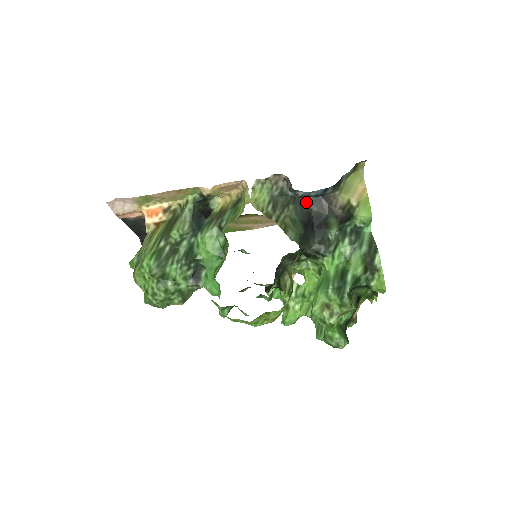
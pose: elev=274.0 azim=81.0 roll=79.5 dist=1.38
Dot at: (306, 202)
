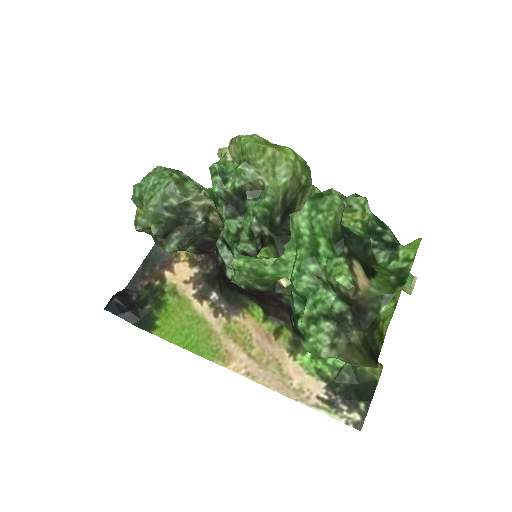
Dot at: occluded
